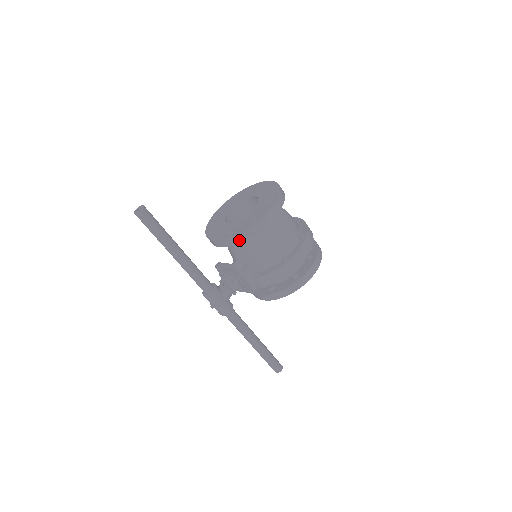
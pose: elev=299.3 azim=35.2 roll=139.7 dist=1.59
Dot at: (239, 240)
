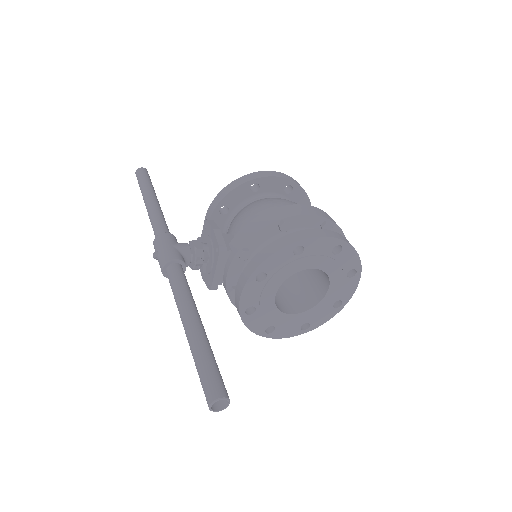
Dot at: (224, 195)
